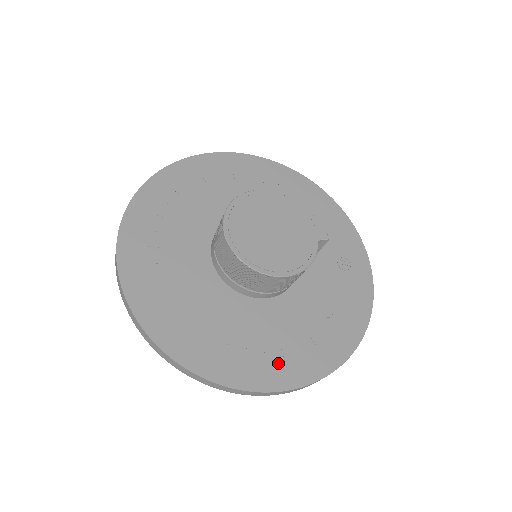
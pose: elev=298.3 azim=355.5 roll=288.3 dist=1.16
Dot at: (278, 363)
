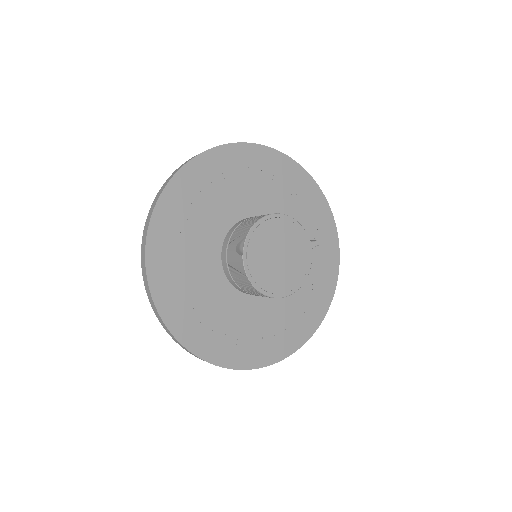
Dot at: (284, 338)
